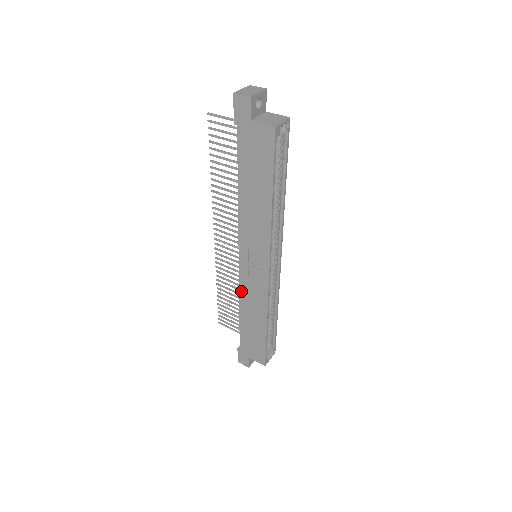
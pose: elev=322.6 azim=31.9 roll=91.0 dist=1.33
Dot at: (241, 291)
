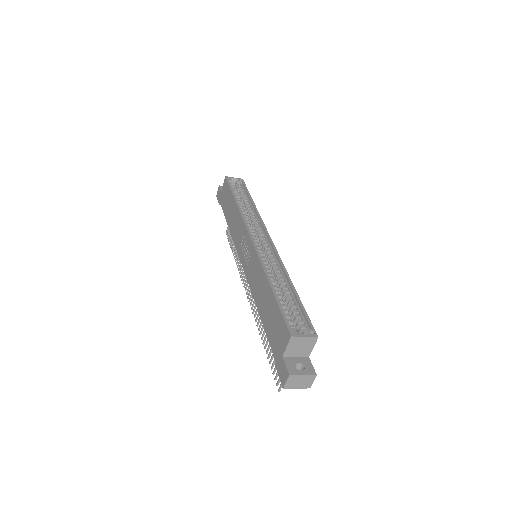
Dot at: (251, 287)
